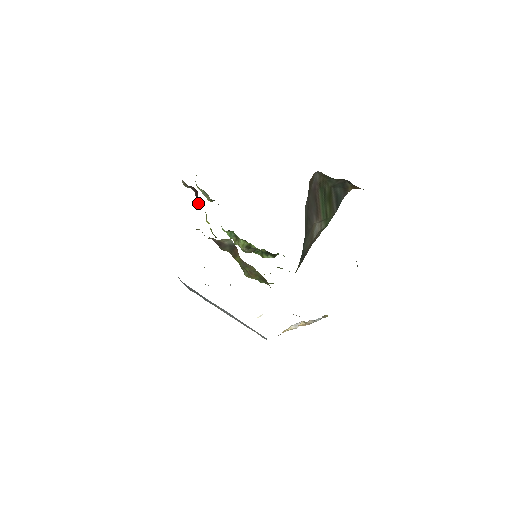
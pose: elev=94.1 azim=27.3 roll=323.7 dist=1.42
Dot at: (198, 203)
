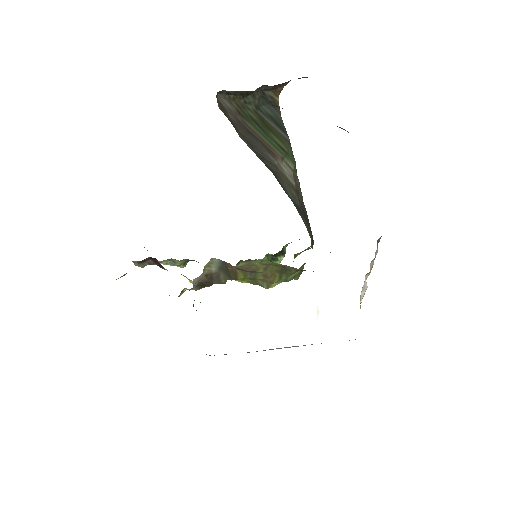
Dot at: occluded
